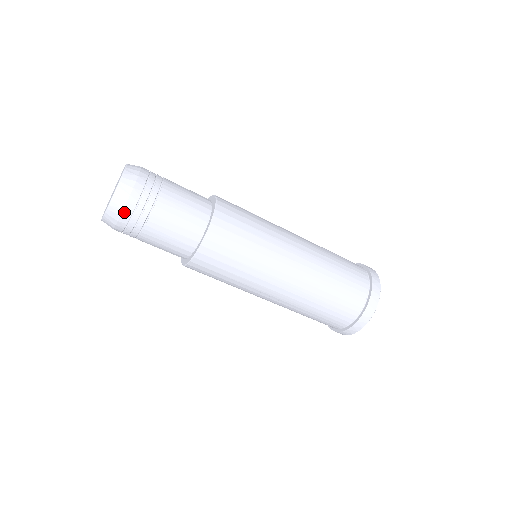
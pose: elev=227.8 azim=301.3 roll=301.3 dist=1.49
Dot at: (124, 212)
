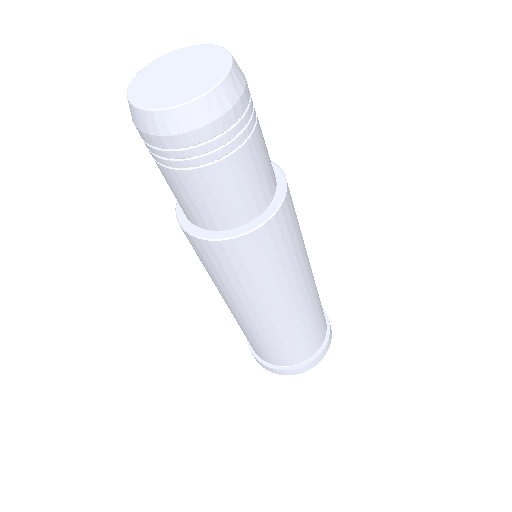
Dot at: (182, 136)
